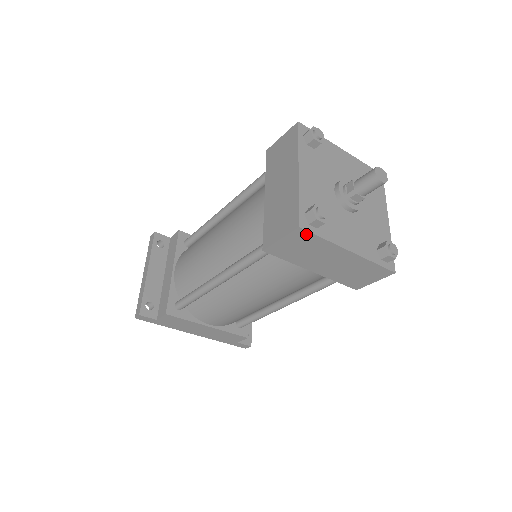
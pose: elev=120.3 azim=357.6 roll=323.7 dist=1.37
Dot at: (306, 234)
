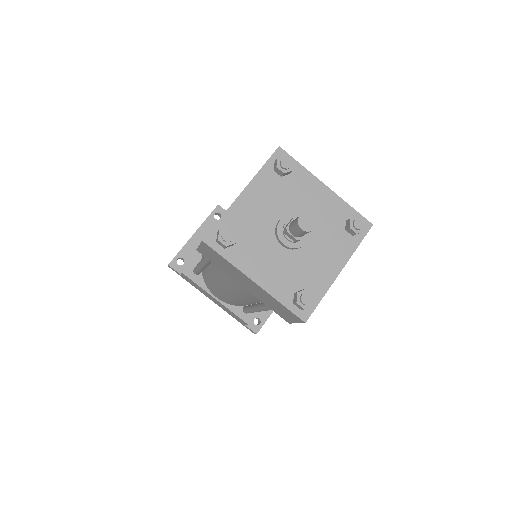
Dot at: (212, 249)
